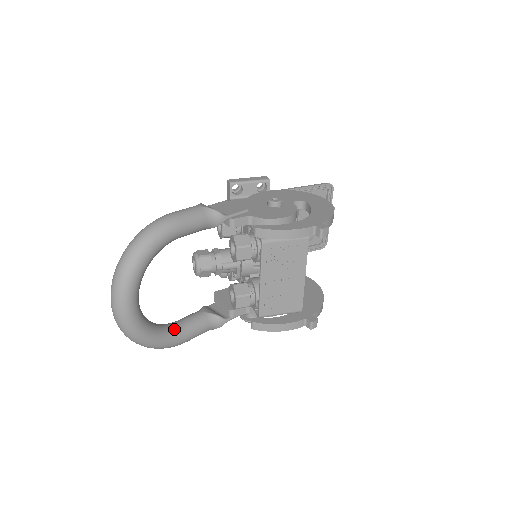
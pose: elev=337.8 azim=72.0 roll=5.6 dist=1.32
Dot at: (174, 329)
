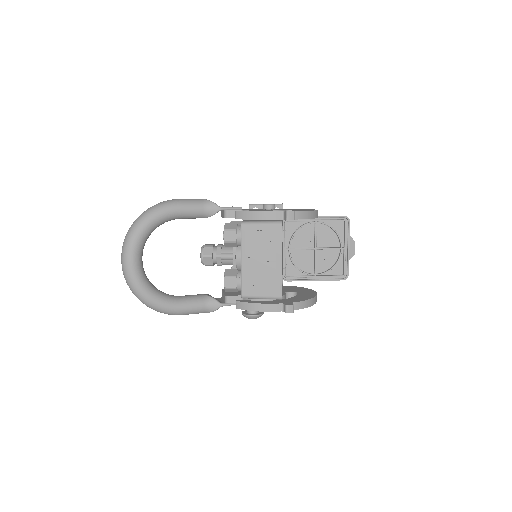
Dot at: (172, 297)
